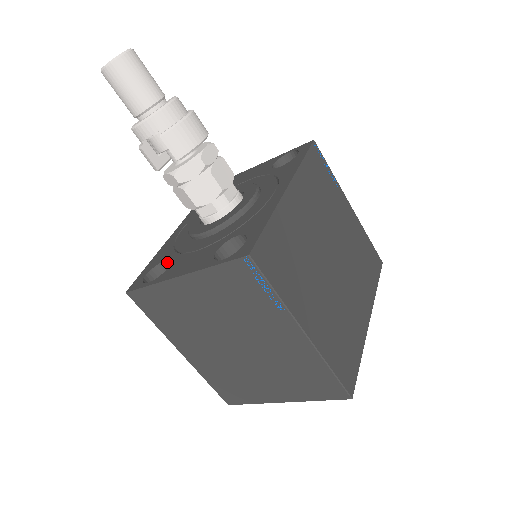
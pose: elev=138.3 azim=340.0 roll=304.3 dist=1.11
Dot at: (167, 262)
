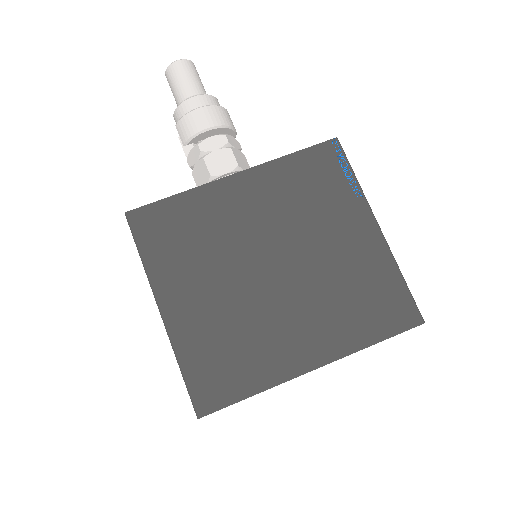
Dot at: occluded
